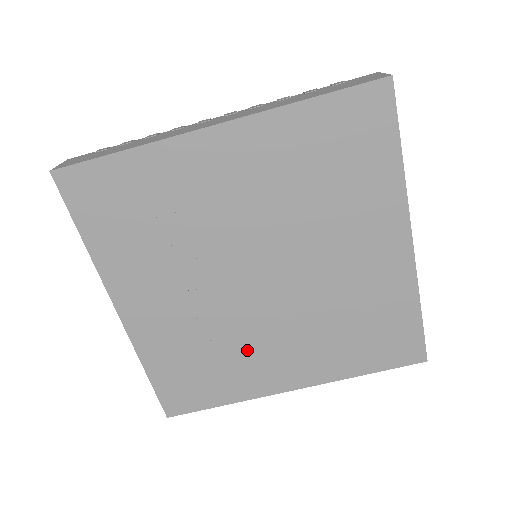
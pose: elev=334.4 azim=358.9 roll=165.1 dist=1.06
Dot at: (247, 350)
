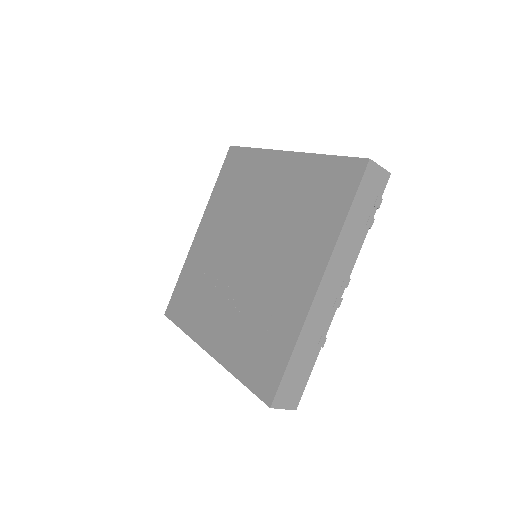
Dot at: (272, 295)
